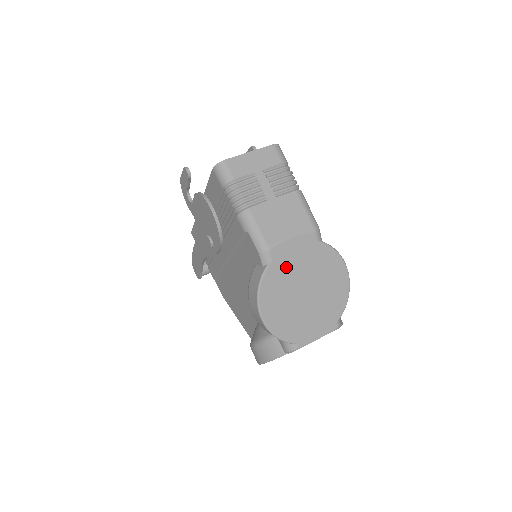
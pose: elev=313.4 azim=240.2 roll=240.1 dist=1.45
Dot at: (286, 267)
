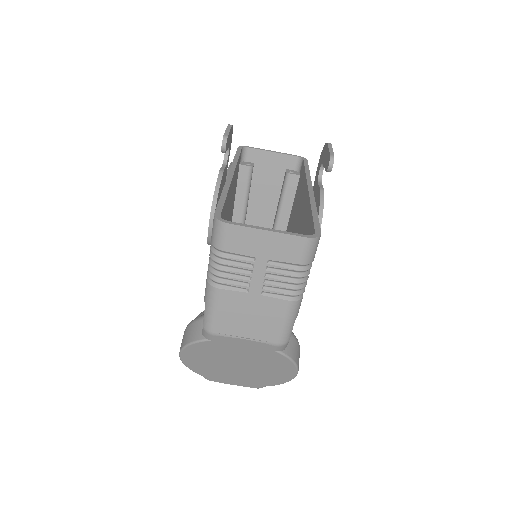
Dot at: (226, 348)
